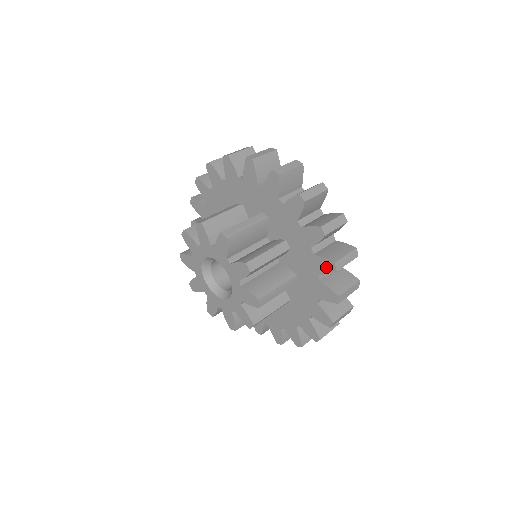
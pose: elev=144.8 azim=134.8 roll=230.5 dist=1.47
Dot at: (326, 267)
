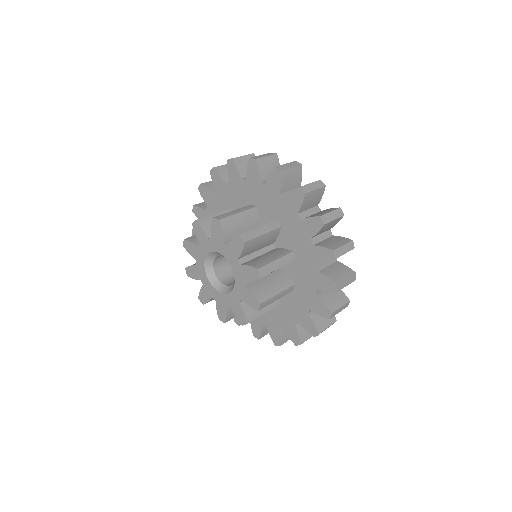
Dot at: (315, 226)
